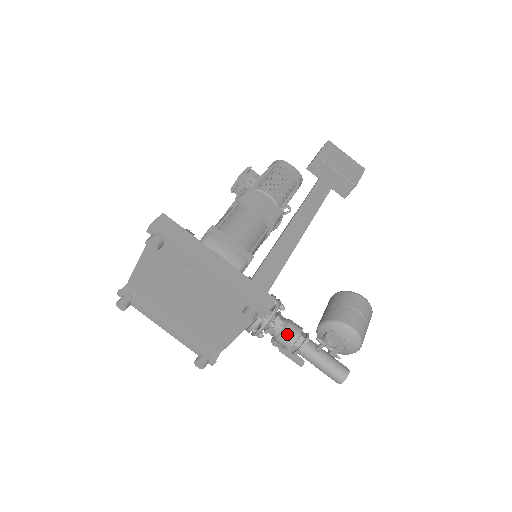
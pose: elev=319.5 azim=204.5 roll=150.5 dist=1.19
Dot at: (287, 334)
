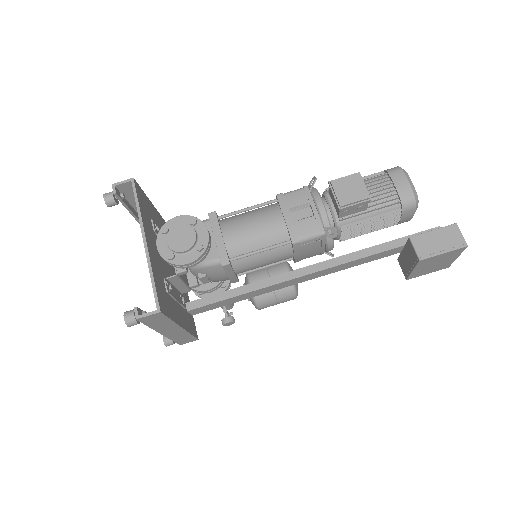
Dot at: occluded
